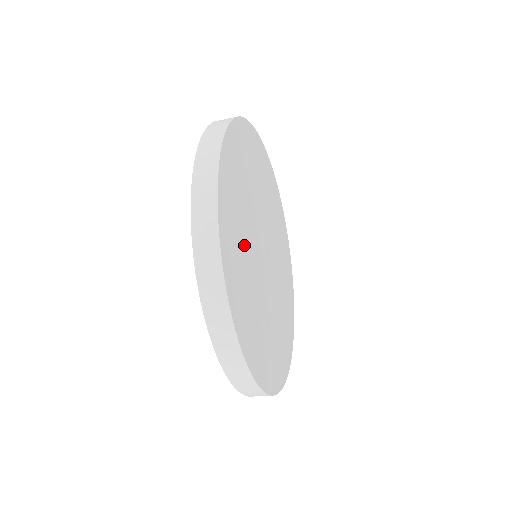
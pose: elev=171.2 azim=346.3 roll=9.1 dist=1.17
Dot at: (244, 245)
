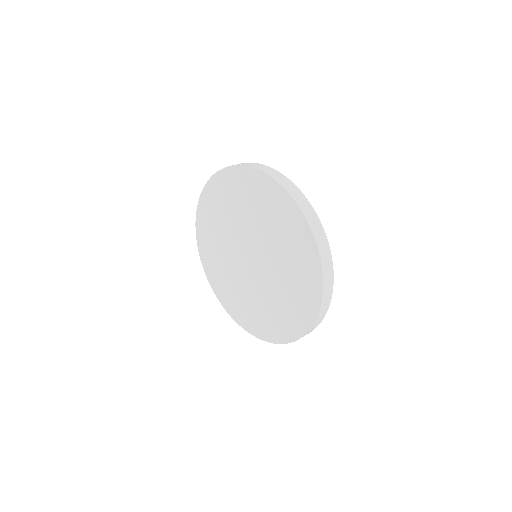
Dot at: occluded
